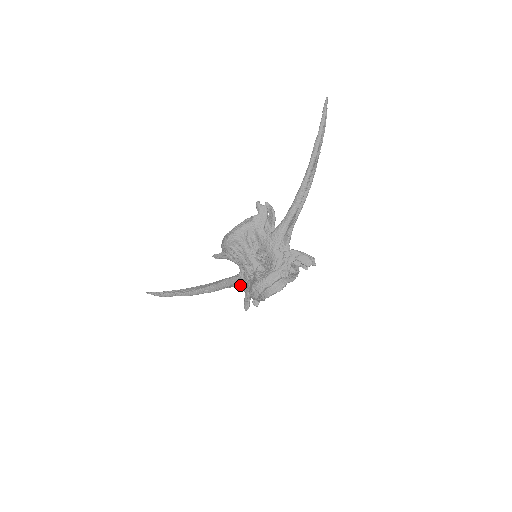
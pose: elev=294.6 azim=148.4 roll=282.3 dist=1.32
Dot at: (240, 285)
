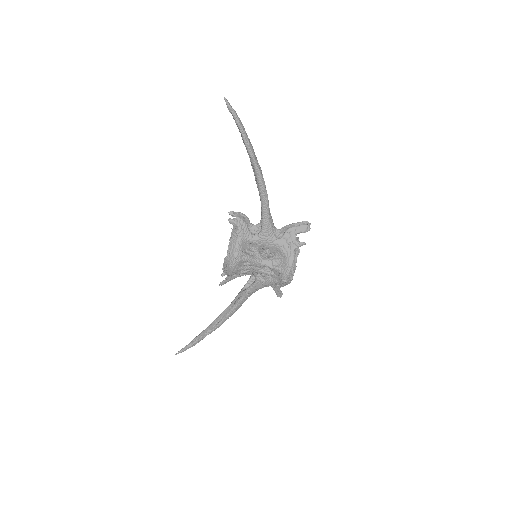
Dot at: (264, 286)
